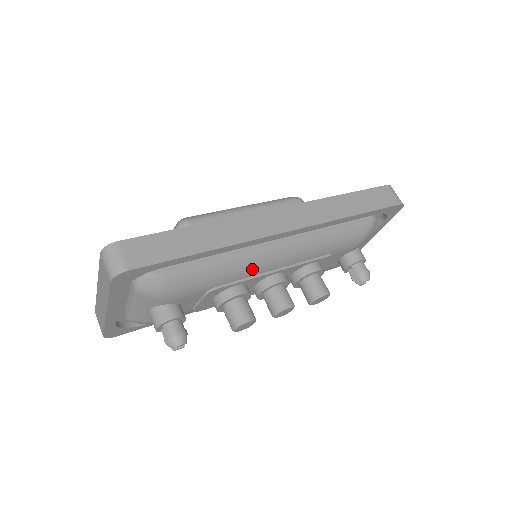
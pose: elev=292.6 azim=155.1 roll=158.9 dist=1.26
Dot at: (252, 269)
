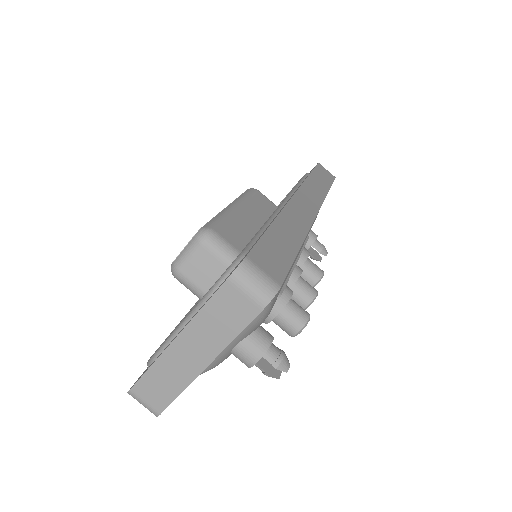
Dot at: (293, 263)
